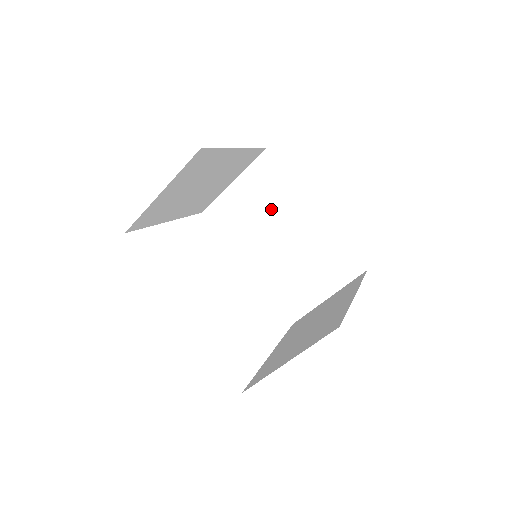
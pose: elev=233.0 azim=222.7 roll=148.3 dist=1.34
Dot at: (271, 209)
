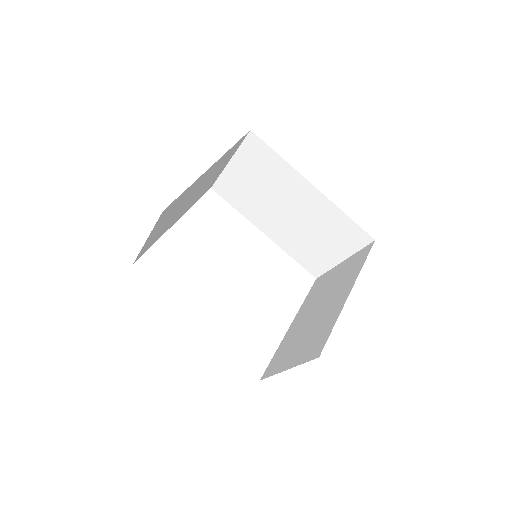
Dot at: (271, 186)
